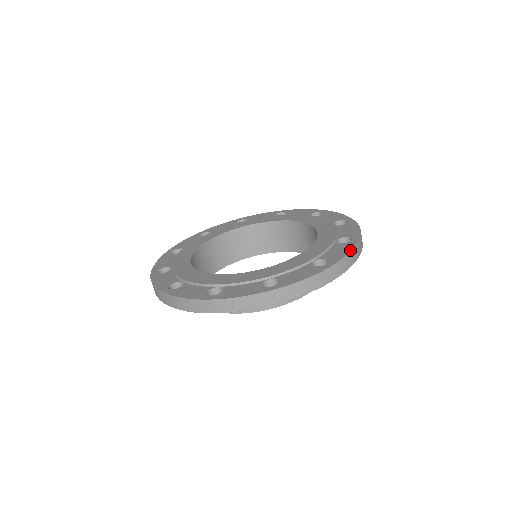
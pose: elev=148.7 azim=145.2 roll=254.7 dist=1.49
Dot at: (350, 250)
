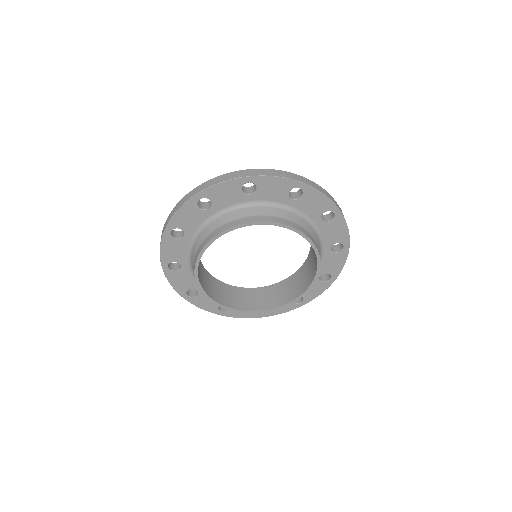
Dot at: (277, 171)
